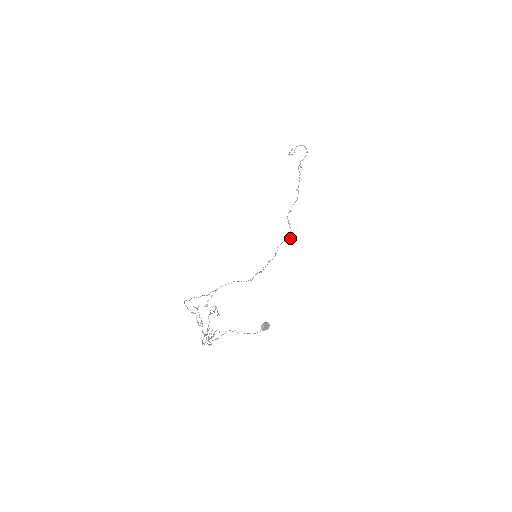
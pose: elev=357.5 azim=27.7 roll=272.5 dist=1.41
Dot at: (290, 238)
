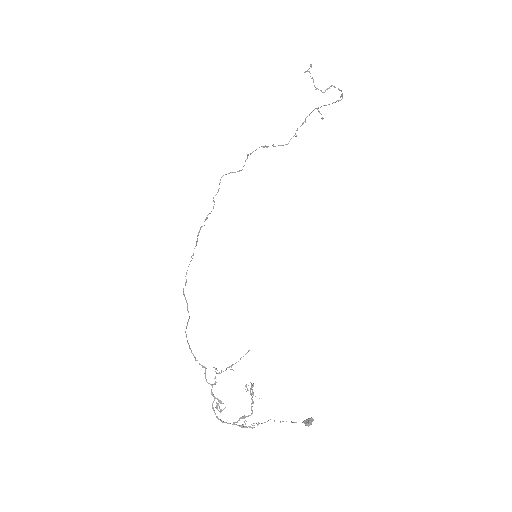
Dot at: (242, 169)
